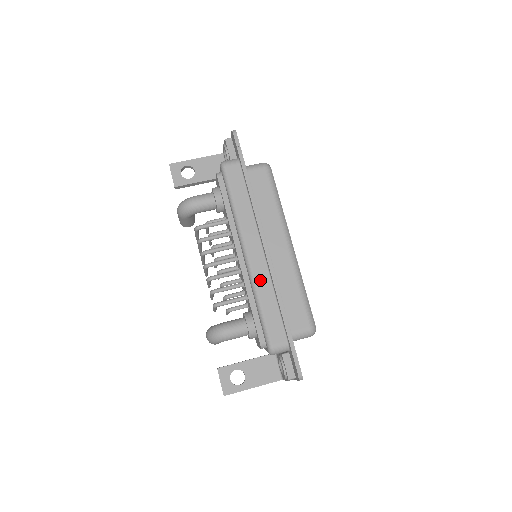
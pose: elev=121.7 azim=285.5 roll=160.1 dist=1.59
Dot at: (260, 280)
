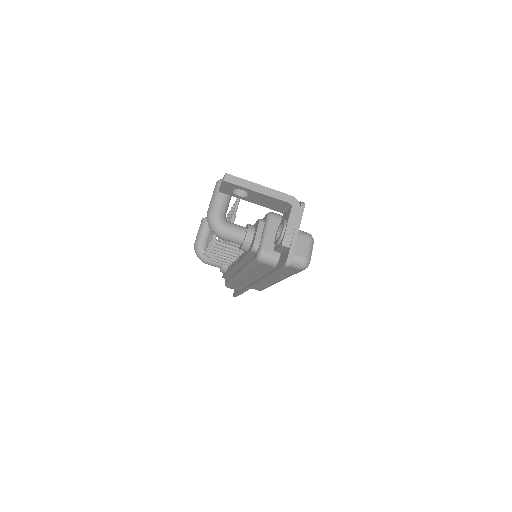
Dot at: (239, 282)
